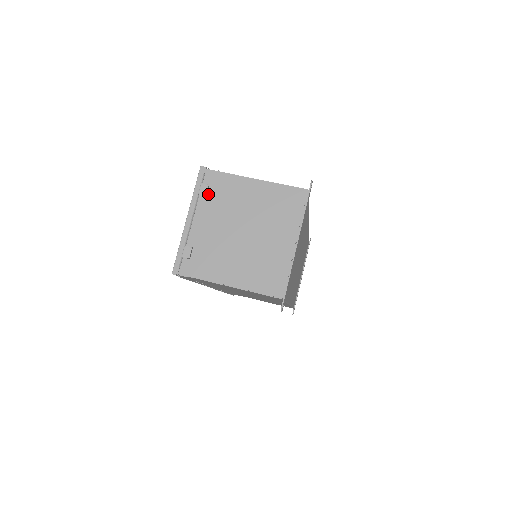
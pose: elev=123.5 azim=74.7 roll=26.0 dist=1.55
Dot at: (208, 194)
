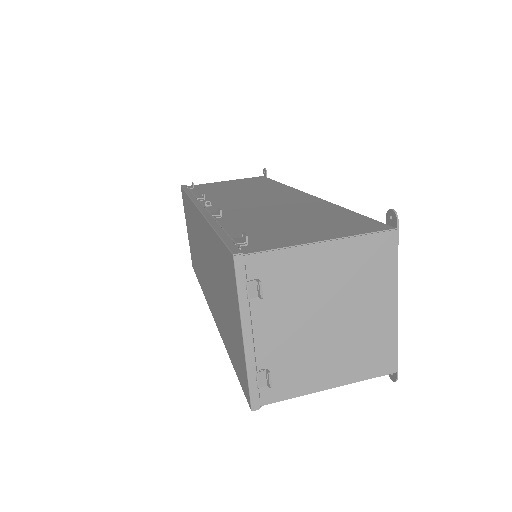
Dot at: (260, 291)
